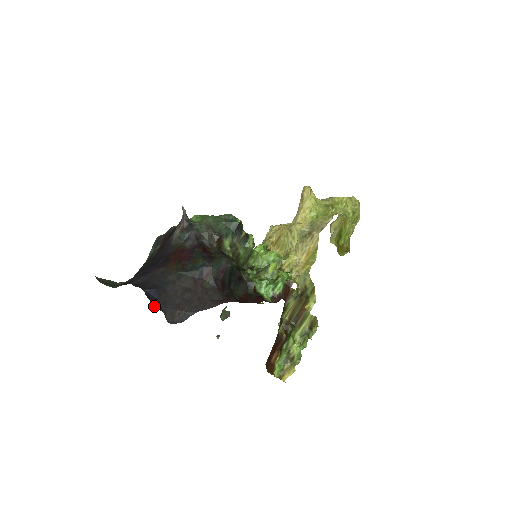
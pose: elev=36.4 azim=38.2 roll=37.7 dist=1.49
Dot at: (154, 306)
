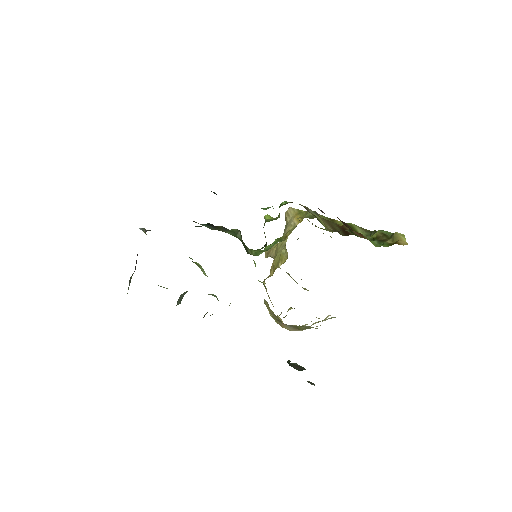
Dot at: occluded
